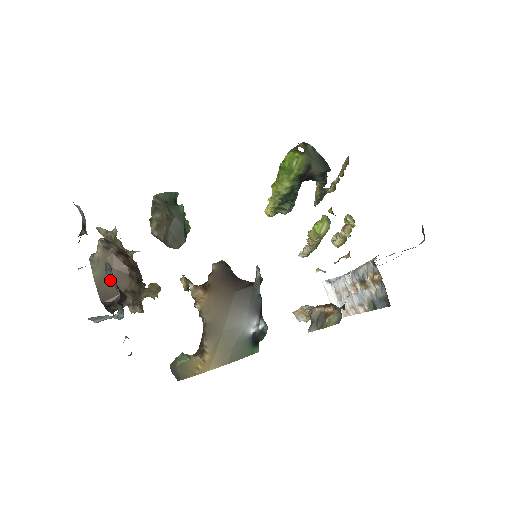
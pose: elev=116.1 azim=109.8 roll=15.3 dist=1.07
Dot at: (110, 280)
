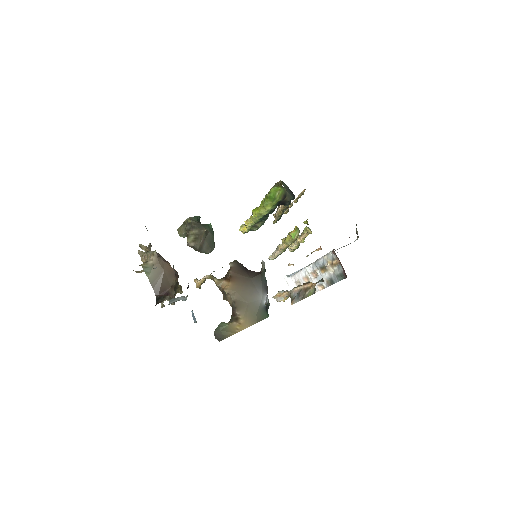
Dot at: occluded
